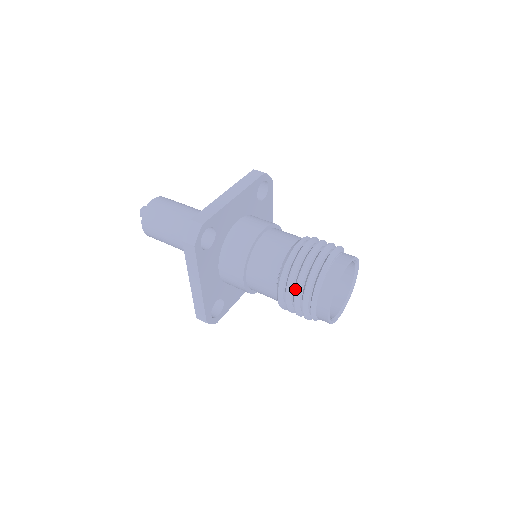
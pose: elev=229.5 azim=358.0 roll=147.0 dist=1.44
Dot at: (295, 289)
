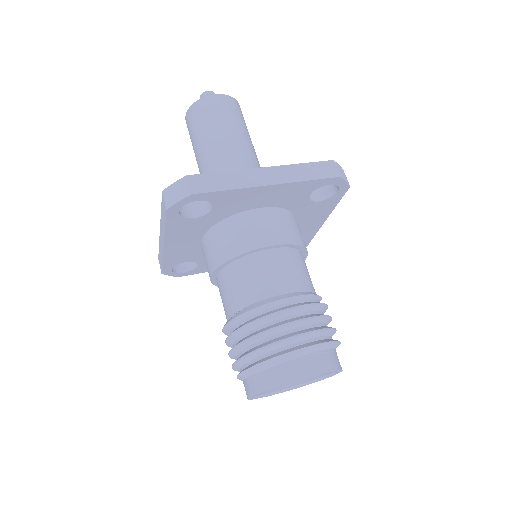
Dot at: (237, 344)
